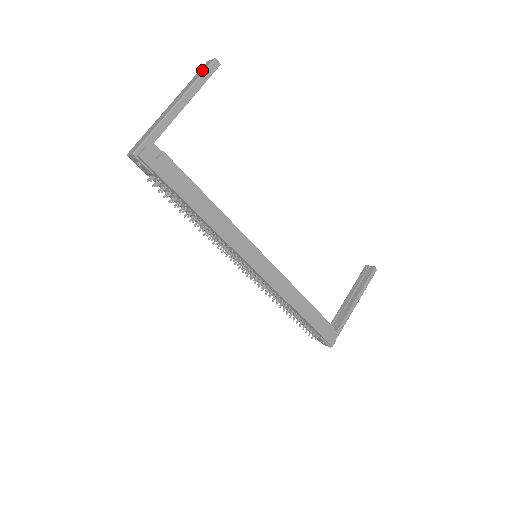
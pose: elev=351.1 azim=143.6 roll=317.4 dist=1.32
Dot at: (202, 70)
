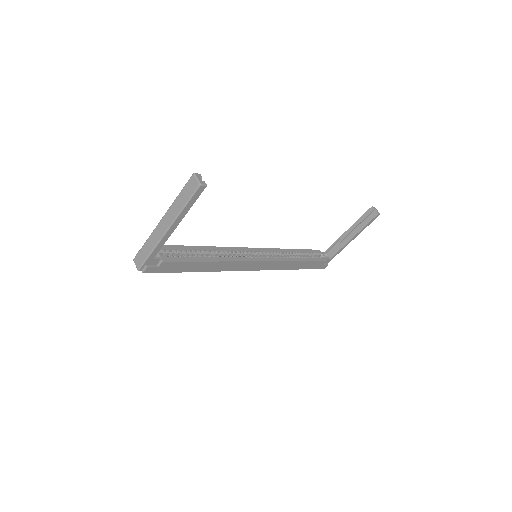
Dot at: (188, 193)
